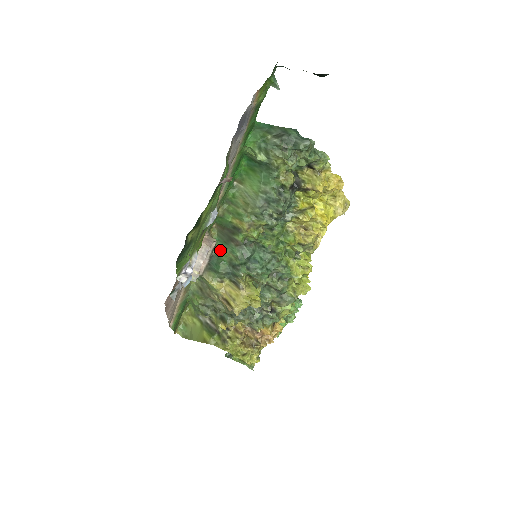
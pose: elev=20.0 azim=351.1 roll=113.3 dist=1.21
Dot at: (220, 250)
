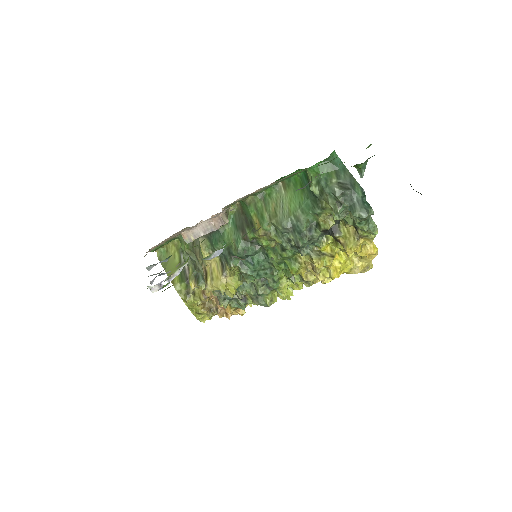
Dot at: (228, 229)
